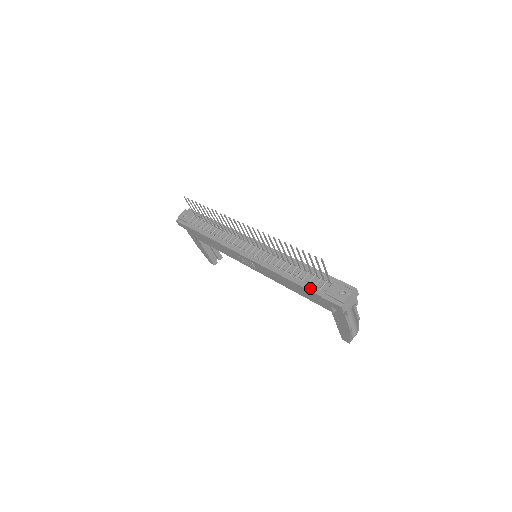
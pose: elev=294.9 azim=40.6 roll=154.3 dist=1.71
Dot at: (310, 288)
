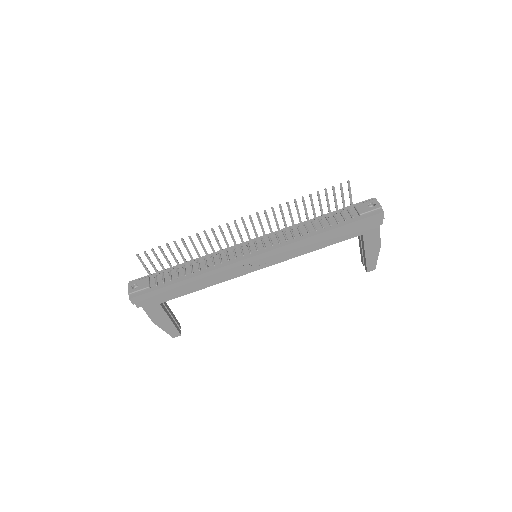
Dot at: (344, 223)
